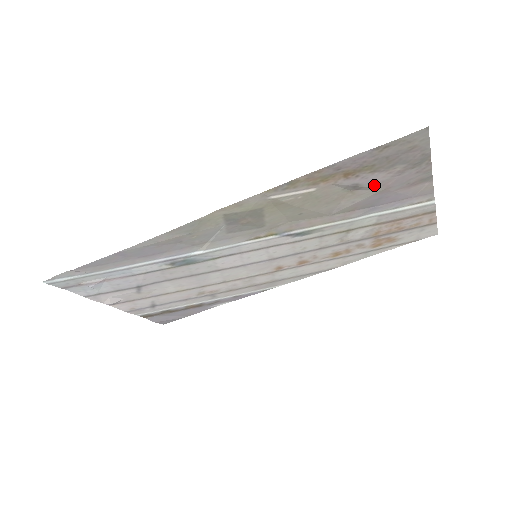
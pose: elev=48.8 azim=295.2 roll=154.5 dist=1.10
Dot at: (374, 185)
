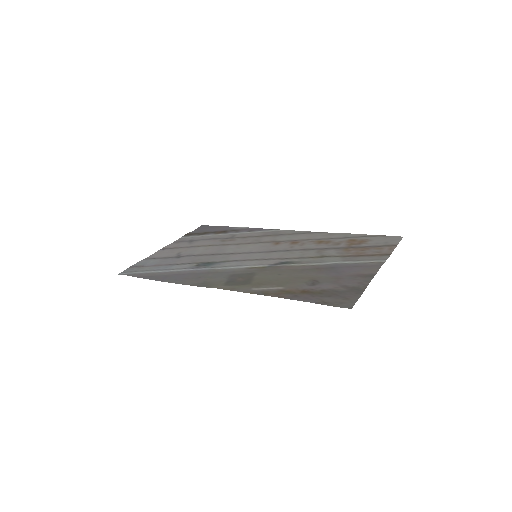
Dot at: (328, 282)
